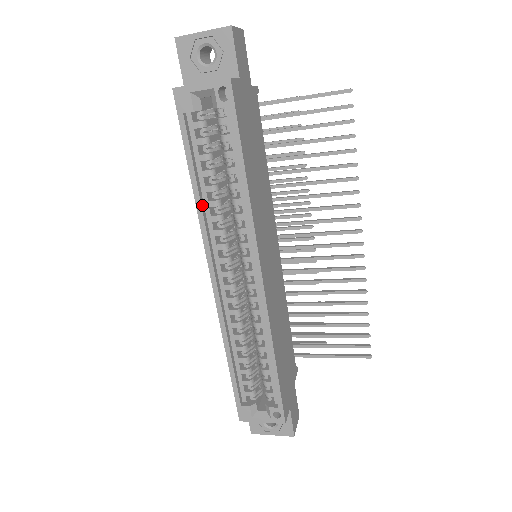
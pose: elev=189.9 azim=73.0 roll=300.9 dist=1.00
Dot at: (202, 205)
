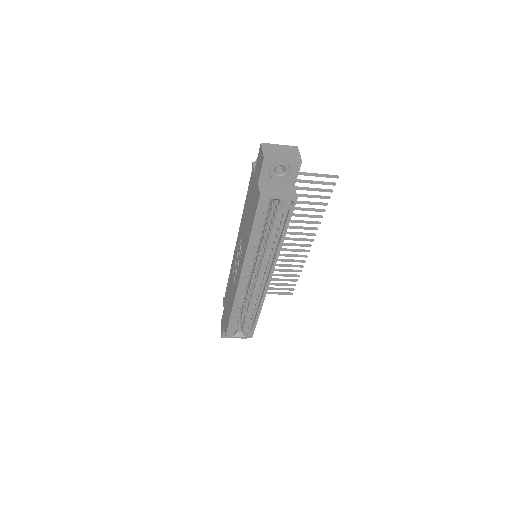
Dot at: (250, 247)
